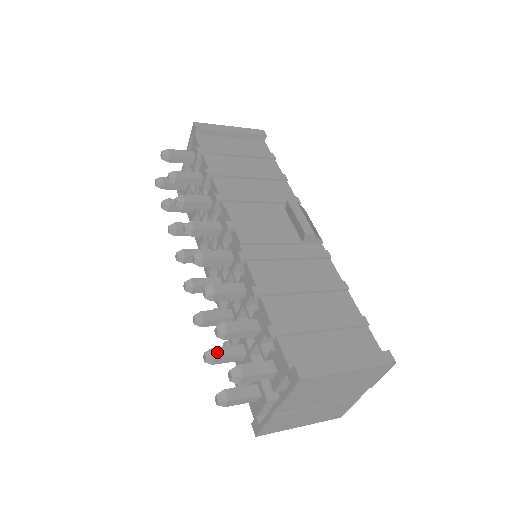
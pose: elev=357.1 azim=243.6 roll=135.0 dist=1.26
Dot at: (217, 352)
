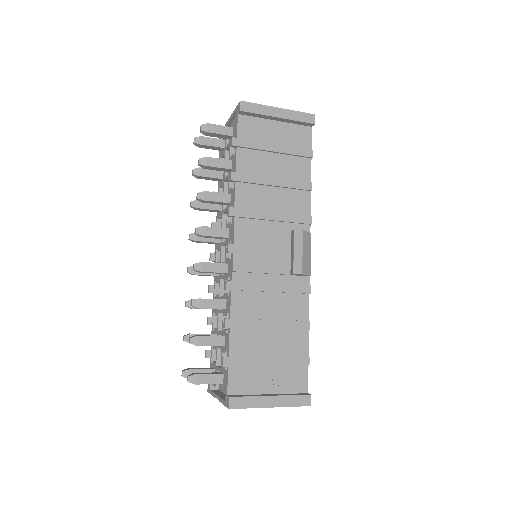
Dot at: occluded
